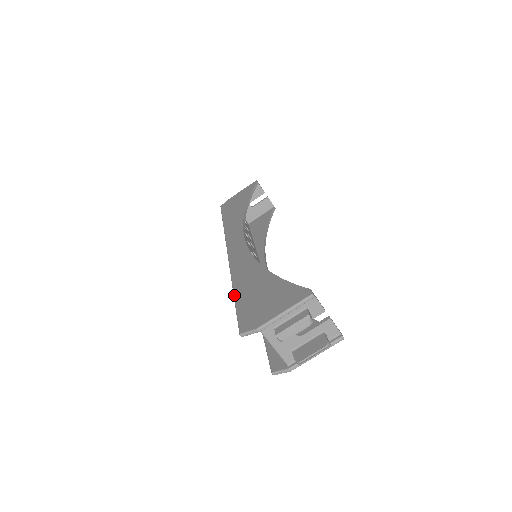
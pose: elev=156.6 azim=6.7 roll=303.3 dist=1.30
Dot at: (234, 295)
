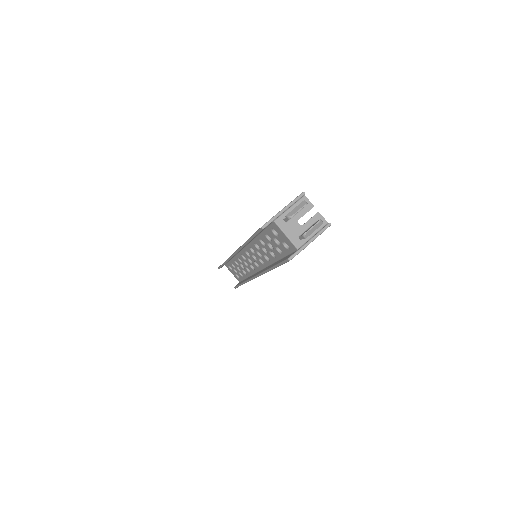
Dot at: (250, 237)
